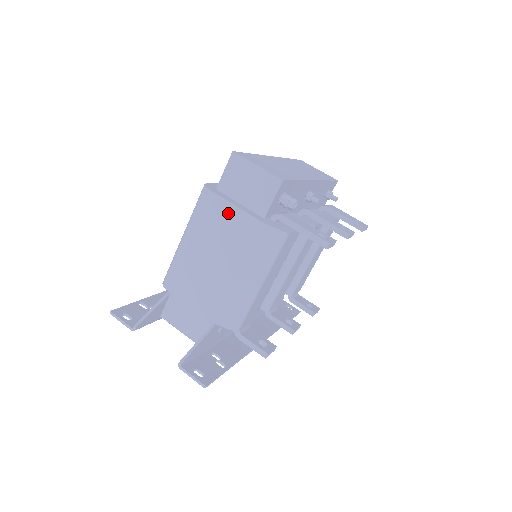
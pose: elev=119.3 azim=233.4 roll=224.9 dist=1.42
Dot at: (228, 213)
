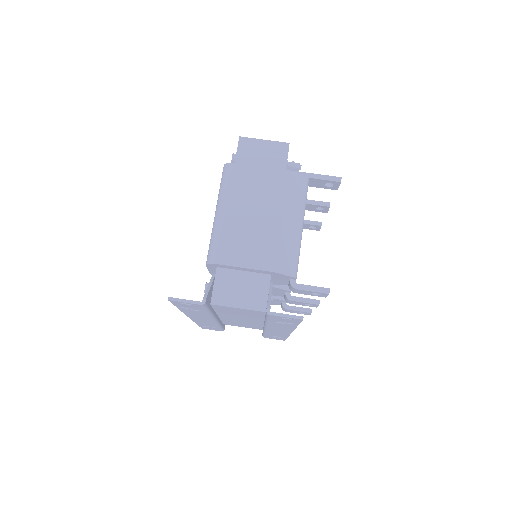
Dot at: (257, 174)
